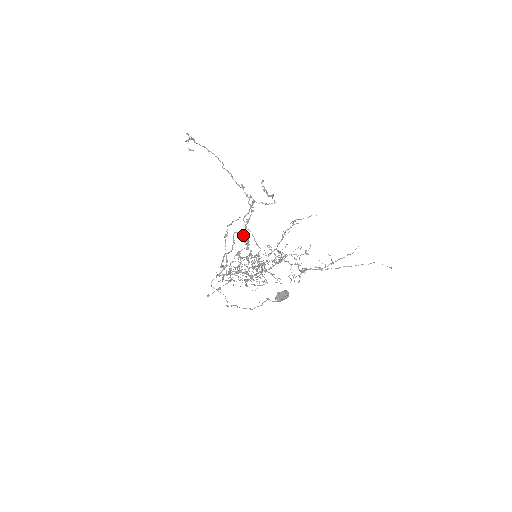
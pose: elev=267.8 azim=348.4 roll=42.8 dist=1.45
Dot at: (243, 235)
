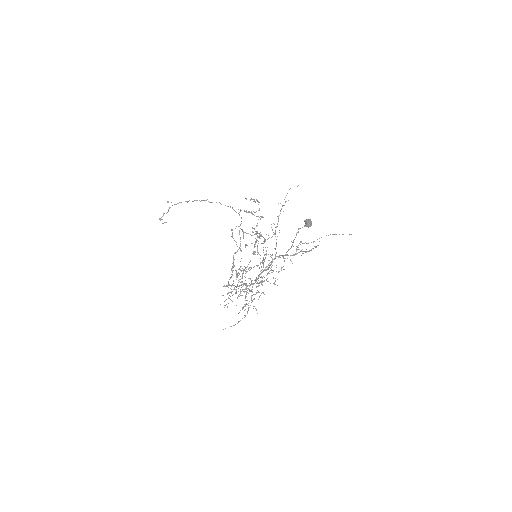
Dot at: (243, 238)
